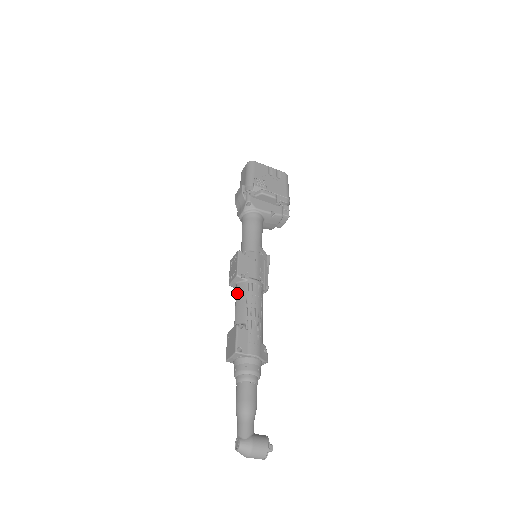
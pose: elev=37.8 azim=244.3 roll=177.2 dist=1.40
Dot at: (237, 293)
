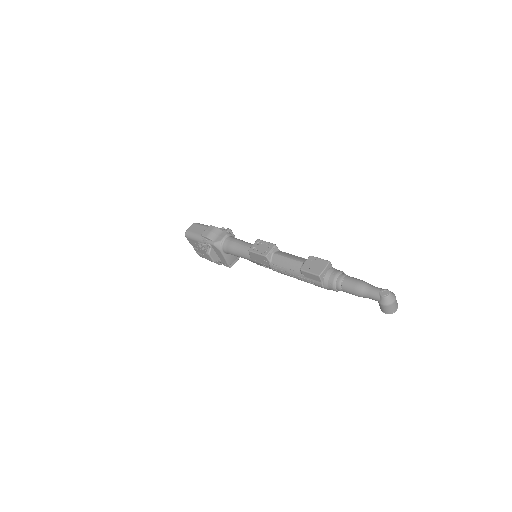
Dot at: (282, 254)
